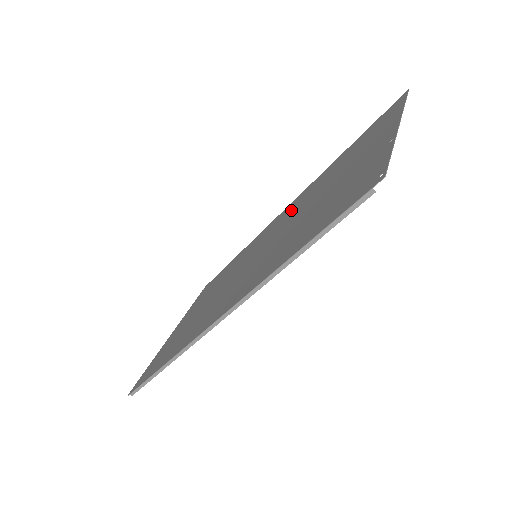
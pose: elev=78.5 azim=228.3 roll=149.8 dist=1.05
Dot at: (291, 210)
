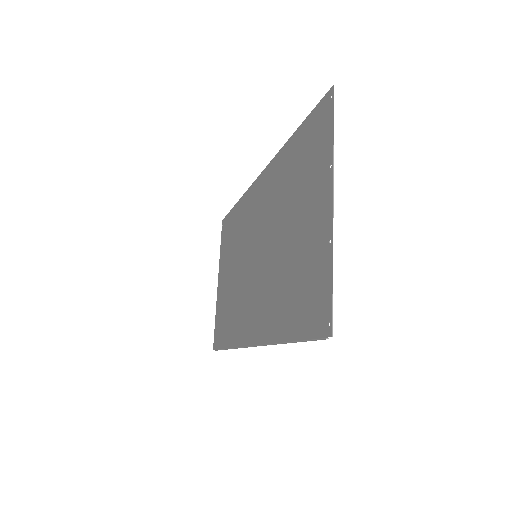
Dot at: (267, 200)
